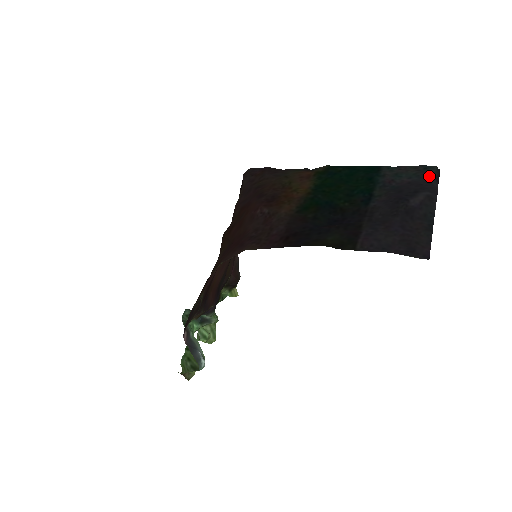
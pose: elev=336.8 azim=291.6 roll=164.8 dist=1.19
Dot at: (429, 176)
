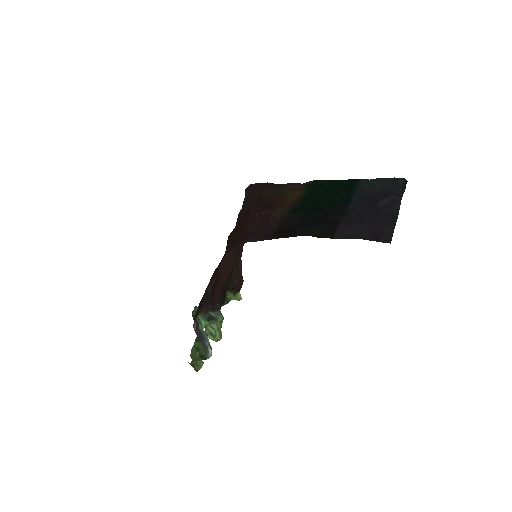
Dot at: (397, 185)
